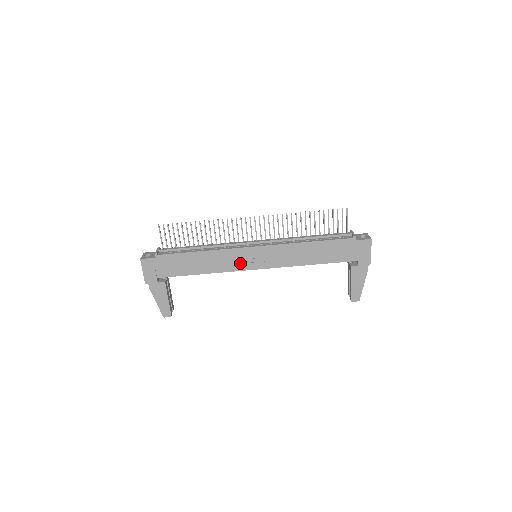
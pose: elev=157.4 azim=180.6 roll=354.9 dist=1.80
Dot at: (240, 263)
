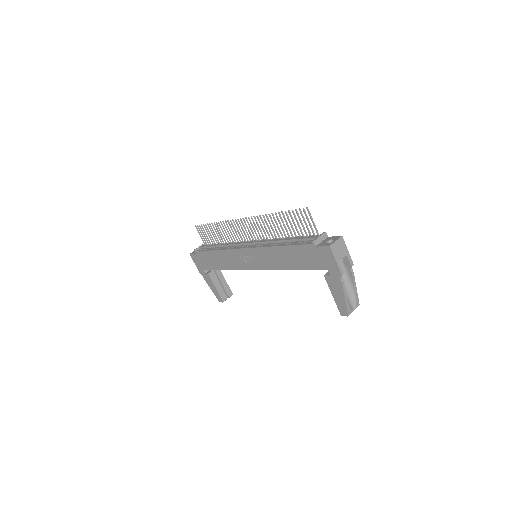
Dot at: (241, 263)
